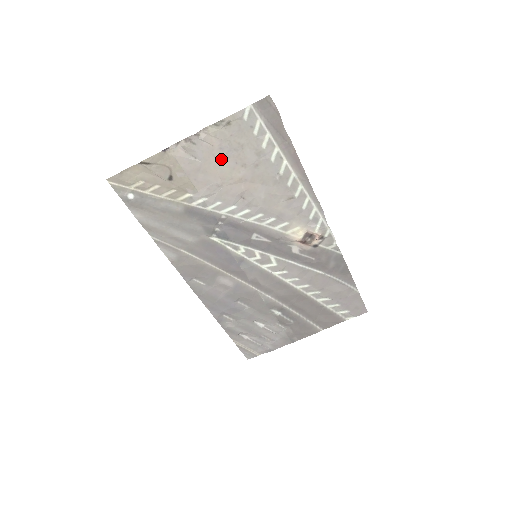
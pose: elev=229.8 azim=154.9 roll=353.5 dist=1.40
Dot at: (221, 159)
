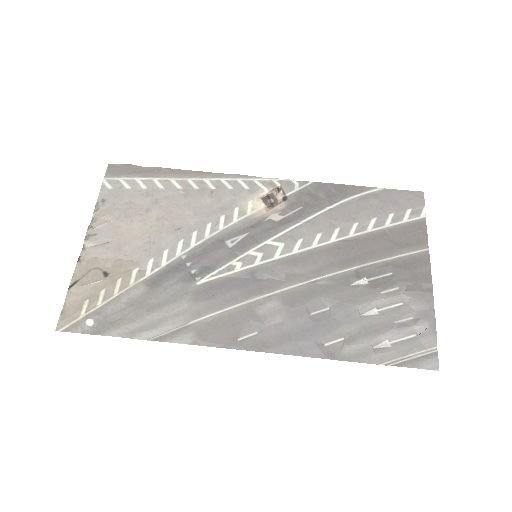
Dot at: (127, 224)
